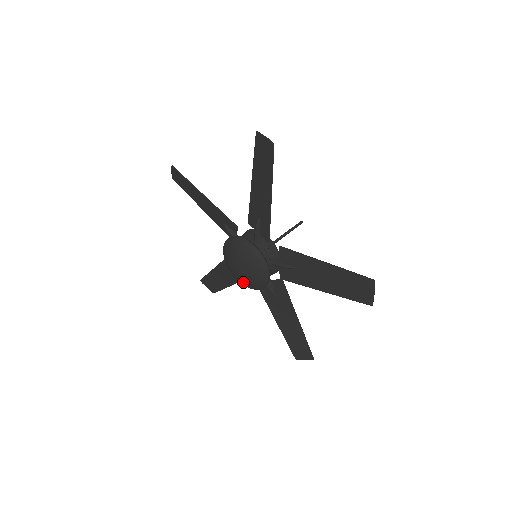
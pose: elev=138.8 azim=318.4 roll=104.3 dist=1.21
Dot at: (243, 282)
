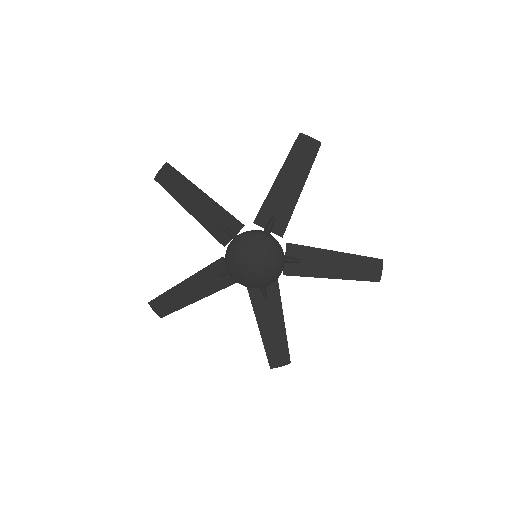
Dot at: (270, 270)
